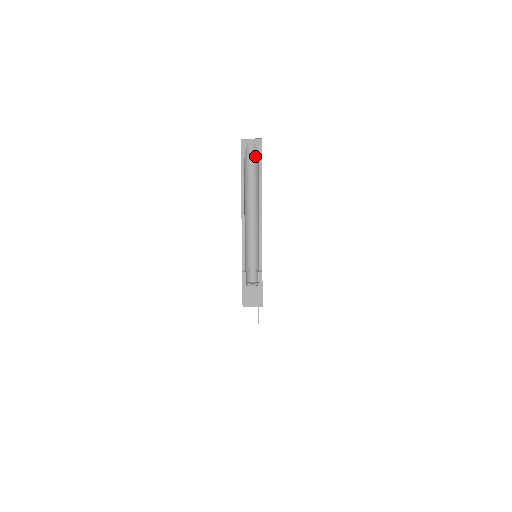
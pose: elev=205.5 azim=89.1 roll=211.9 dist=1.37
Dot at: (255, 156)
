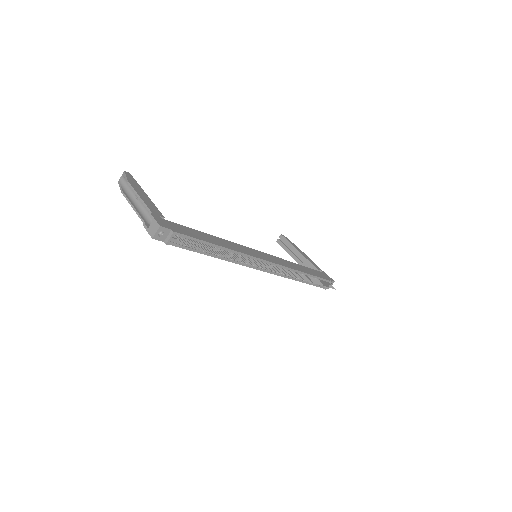
Dot at: (125, 179)
